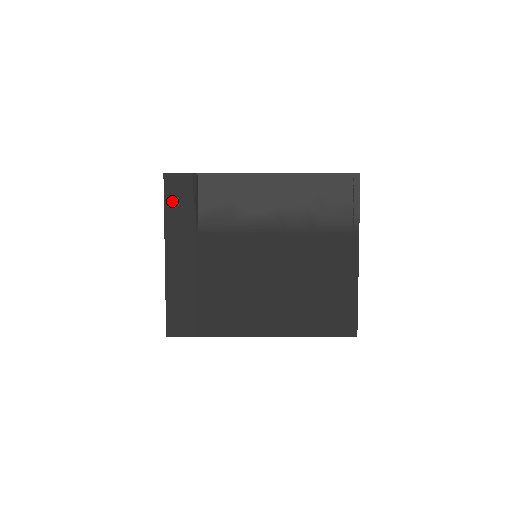
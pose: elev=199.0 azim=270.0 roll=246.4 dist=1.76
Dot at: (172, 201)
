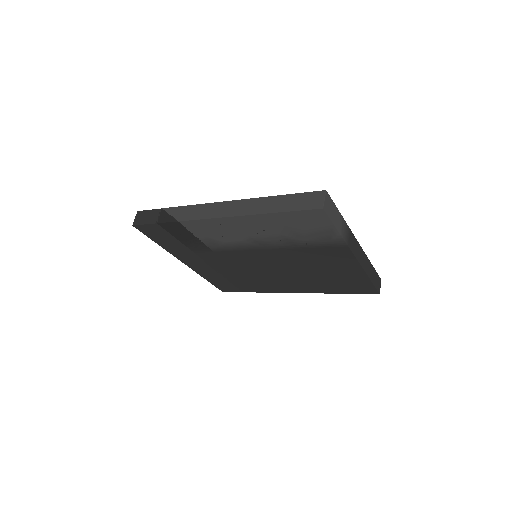
Dot at: (157, 239)
